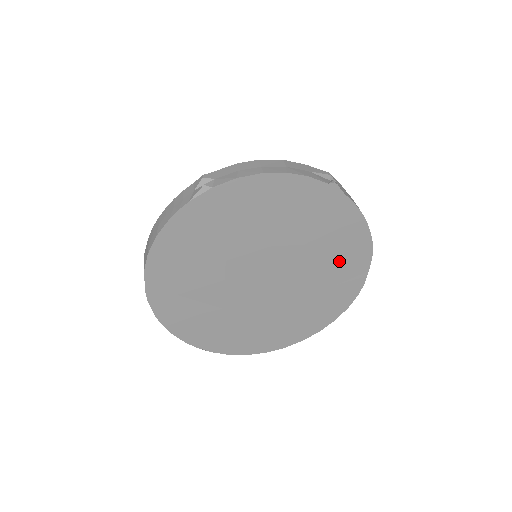
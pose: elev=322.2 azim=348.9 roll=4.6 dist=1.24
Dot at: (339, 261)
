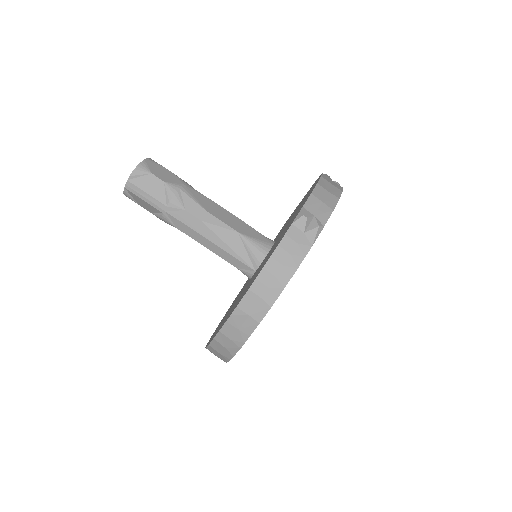
Dot at: occluded
